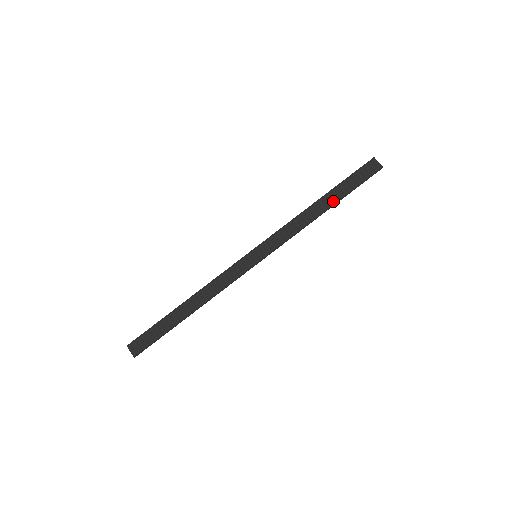
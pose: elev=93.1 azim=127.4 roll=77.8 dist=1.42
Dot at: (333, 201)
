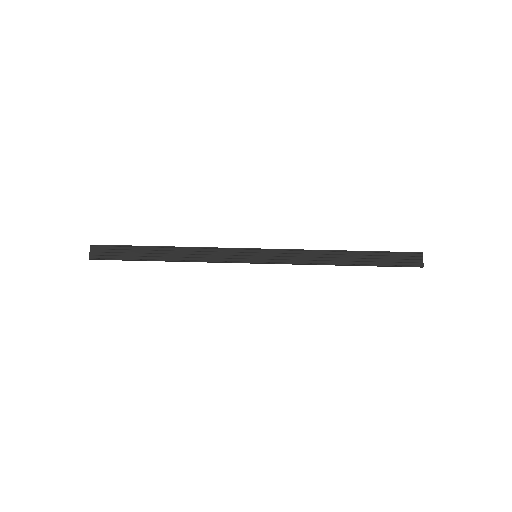
Dot at: (358, 262)
